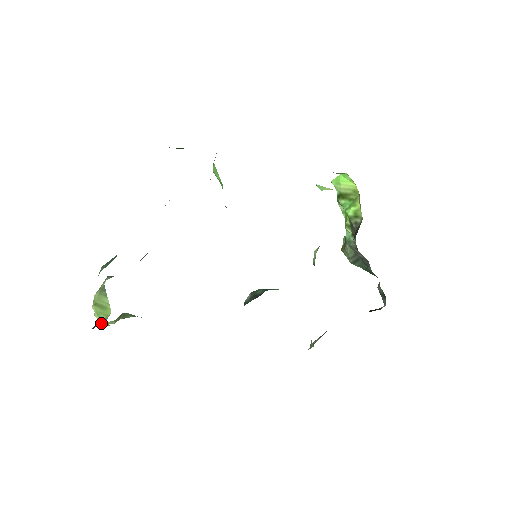
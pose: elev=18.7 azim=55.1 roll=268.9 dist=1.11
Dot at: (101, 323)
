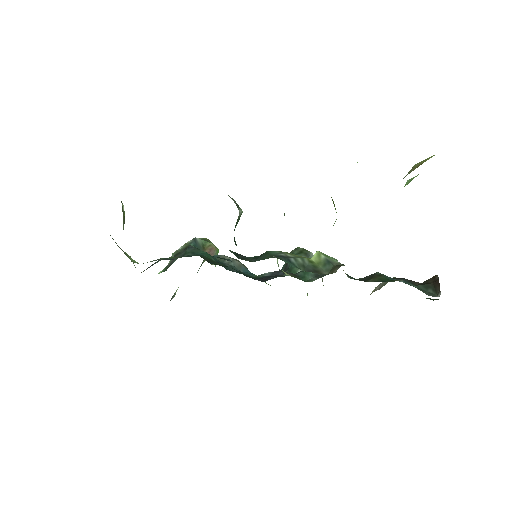
Dot at: (172, 298)
